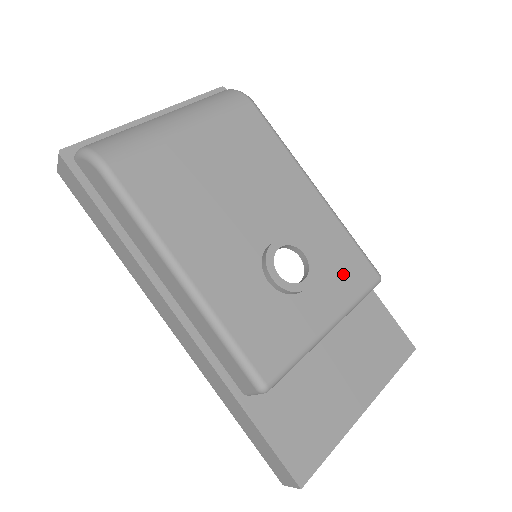
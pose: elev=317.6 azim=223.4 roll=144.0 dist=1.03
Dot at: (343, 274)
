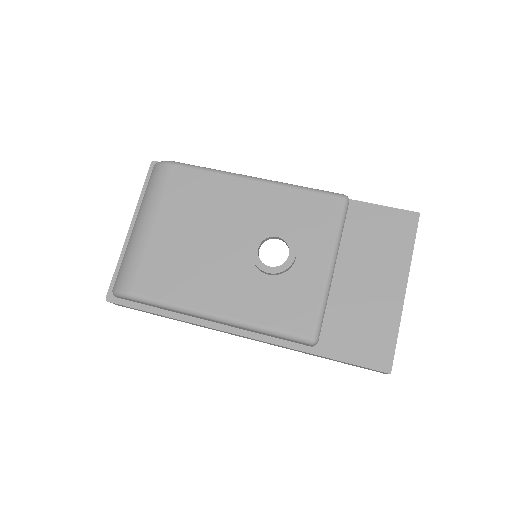
Dot at: (315, 222)
